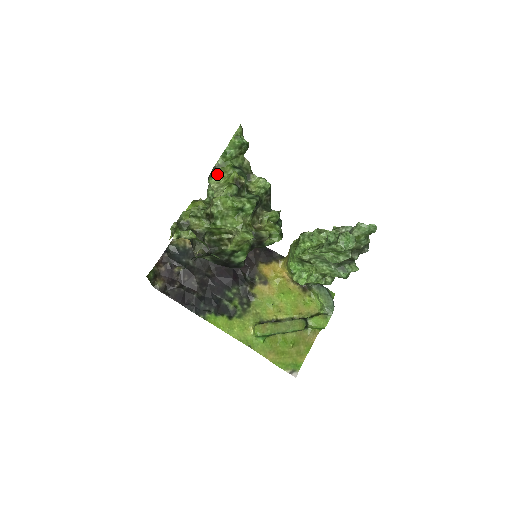
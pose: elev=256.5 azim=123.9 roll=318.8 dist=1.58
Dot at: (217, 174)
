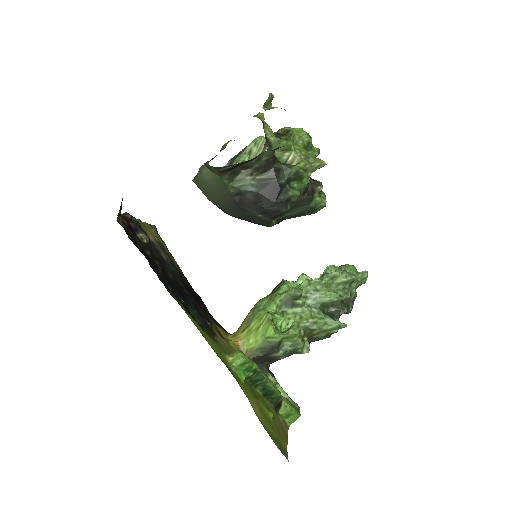
Dot at: occluded
